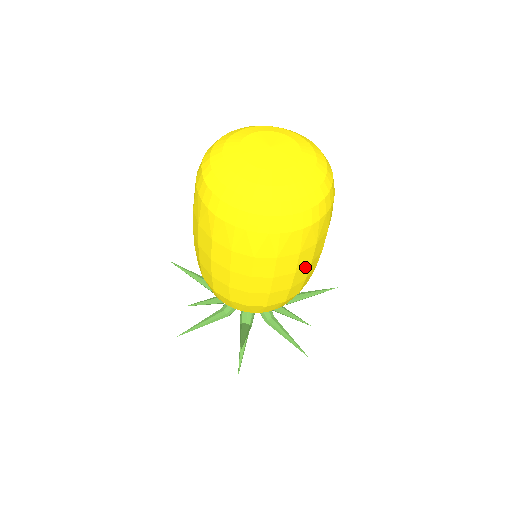
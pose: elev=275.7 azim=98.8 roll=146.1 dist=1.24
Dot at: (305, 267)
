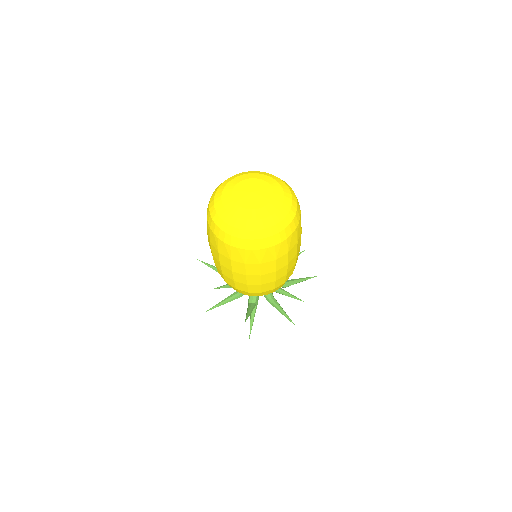
Dot at: (283, 267)
